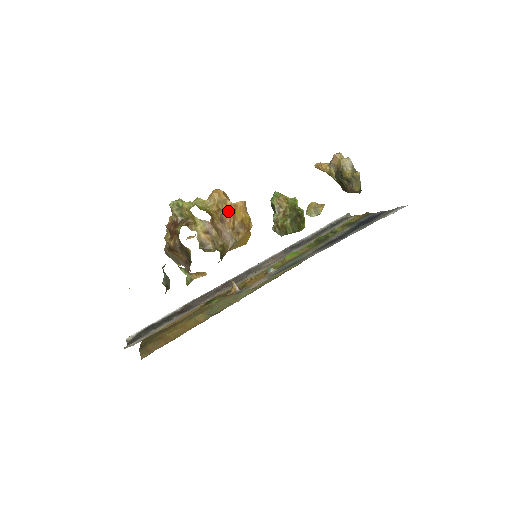
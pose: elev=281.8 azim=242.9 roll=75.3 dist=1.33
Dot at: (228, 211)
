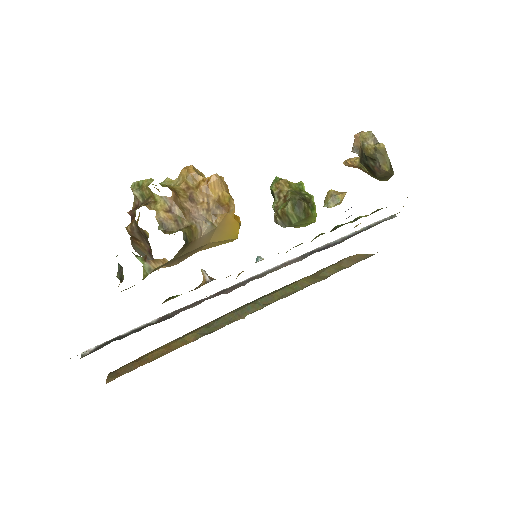
Dot at: (199, 188)
